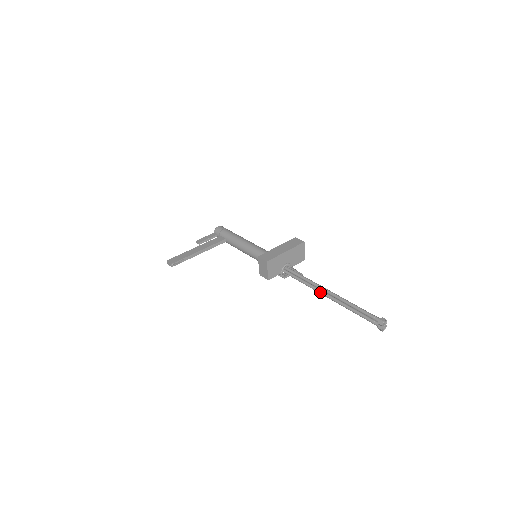
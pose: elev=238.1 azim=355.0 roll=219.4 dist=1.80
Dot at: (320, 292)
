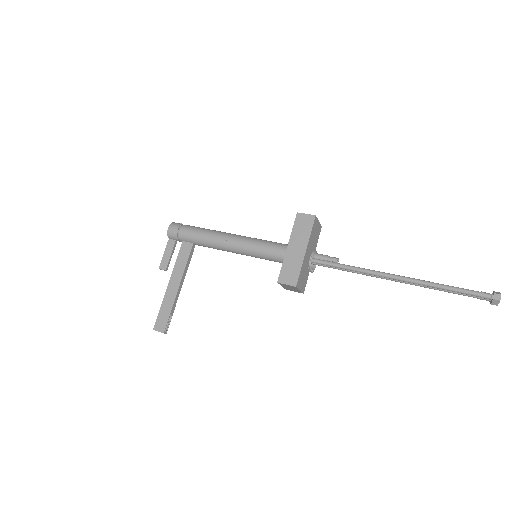
Dot at: occluded
